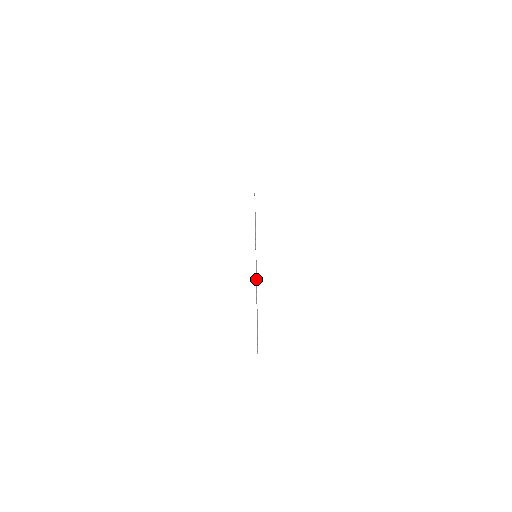
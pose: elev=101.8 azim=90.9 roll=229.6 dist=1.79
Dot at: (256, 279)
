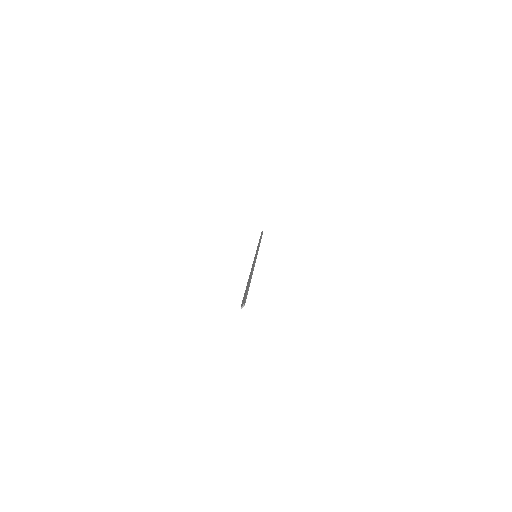
Dot at: (254, 265)
